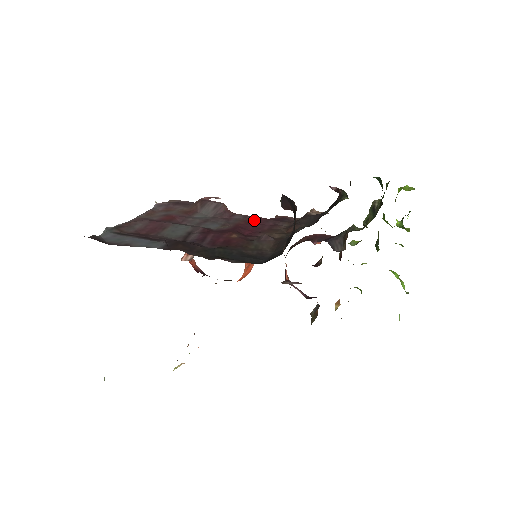
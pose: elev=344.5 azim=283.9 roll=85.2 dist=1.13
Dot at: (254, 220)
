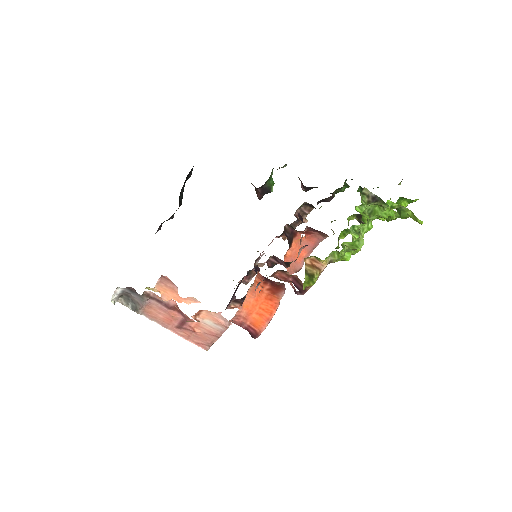
Dot at: occluded
